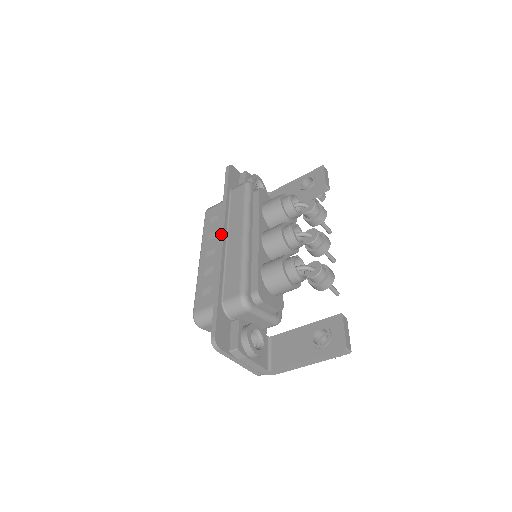
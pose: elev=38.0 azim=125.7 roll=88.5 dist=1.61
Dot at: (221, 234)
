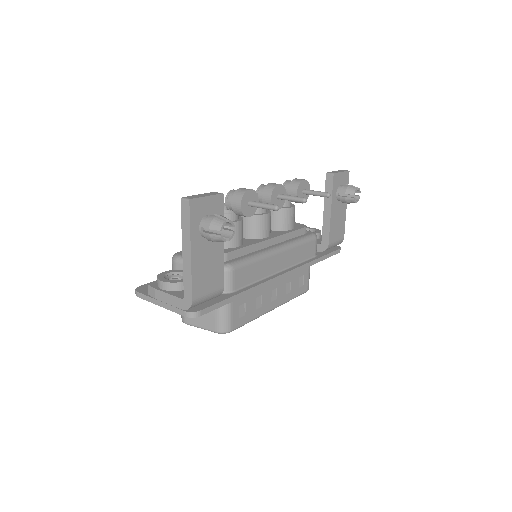
Dot at: occluded
